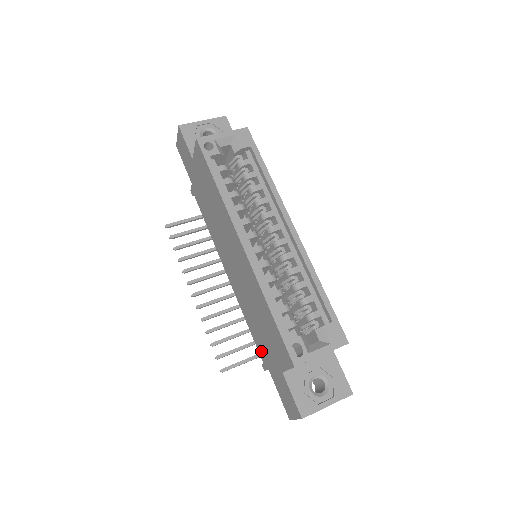
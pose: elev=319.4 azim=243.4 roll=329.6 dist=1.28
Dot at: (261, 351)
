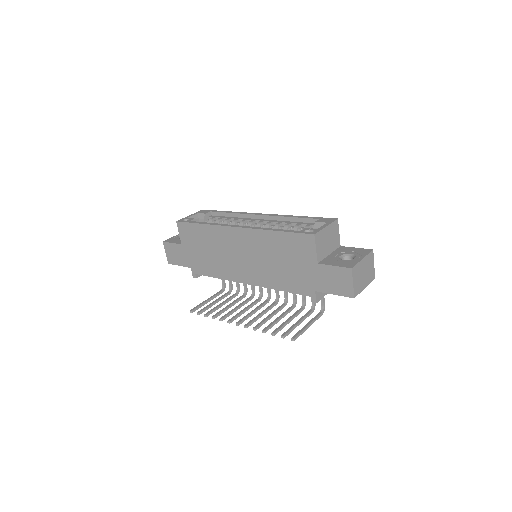
Dot at: (302, 288)
